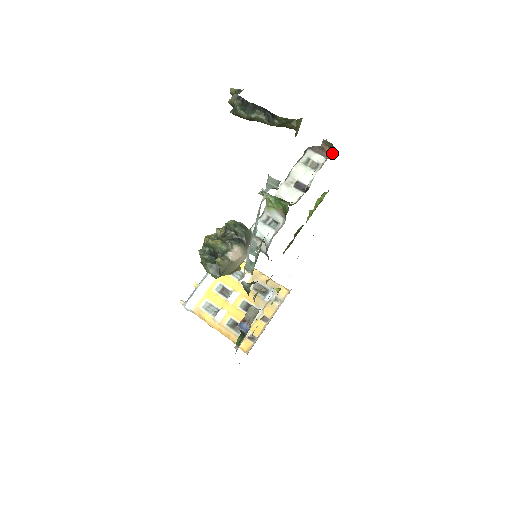
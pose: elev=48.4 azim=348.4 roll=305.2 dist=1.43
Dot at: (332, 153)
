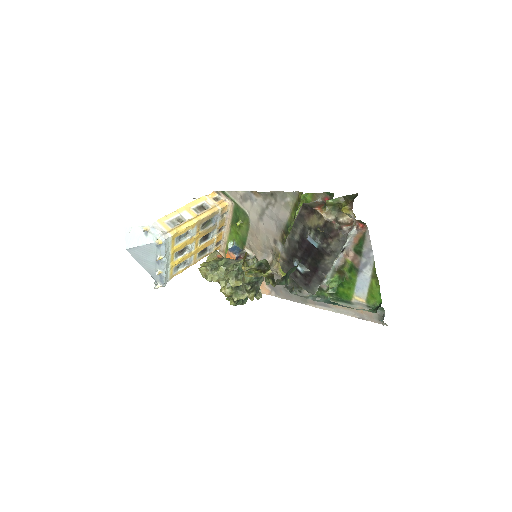
Dot at: occluded
